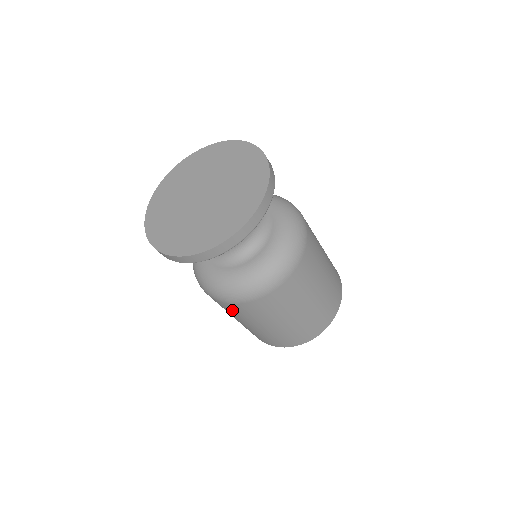
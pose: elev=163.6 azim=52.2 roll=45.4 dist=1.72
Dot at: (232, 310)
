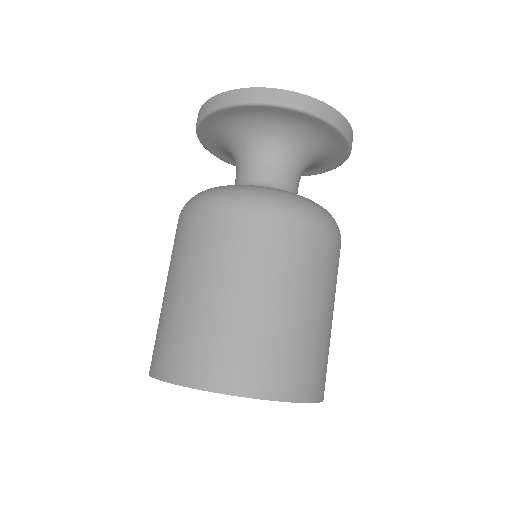
Dot at: (288, 243)
